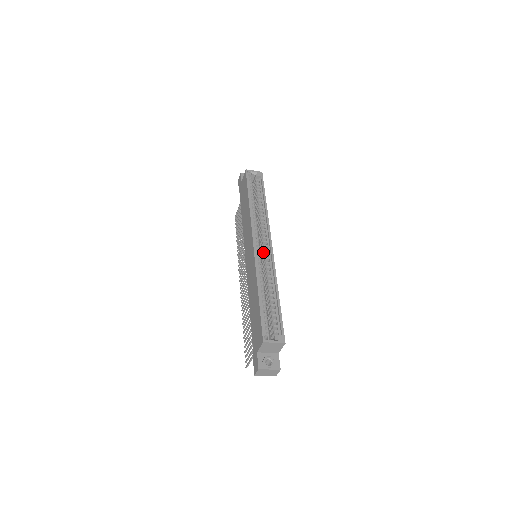
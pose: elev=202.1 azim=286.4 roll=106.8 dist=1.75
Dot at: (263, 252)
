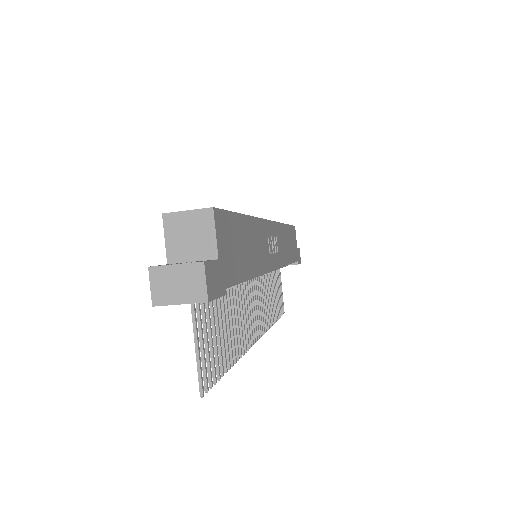
Dot at: occluded
